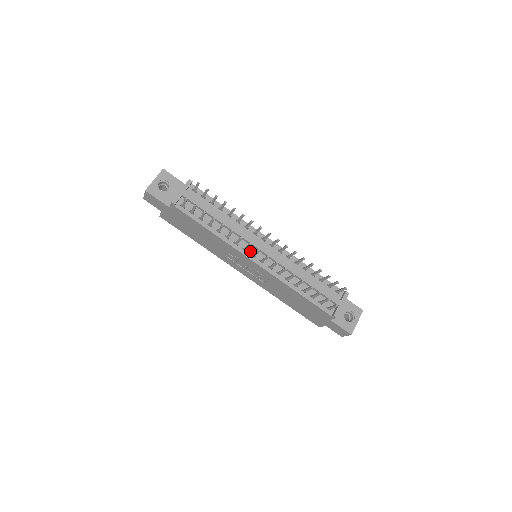
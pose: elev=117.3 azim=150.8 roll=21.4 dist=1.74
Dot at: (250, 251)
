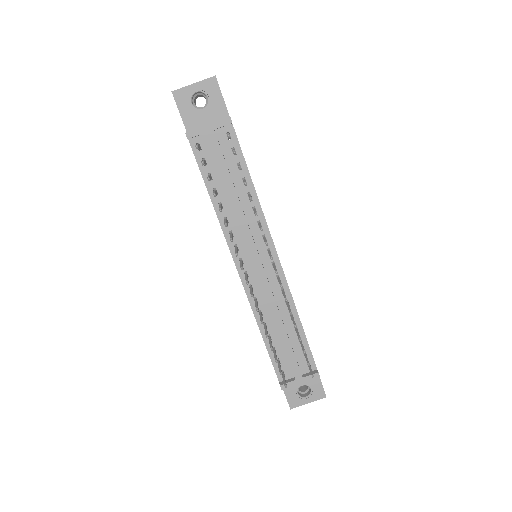
Dot at: (242, 254)
